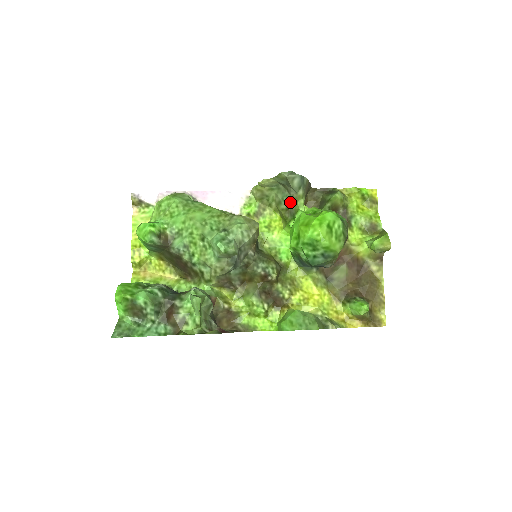
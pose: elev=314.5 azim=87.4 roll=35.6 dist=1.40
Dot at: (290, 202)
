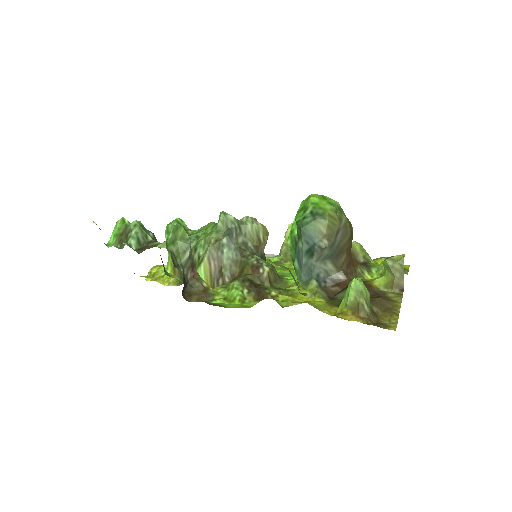
Dot at: occluded
